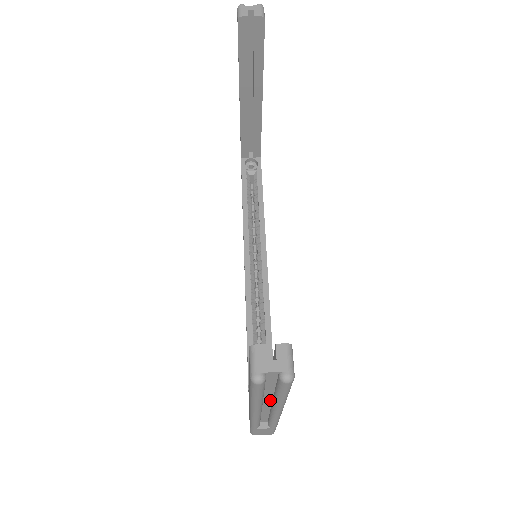
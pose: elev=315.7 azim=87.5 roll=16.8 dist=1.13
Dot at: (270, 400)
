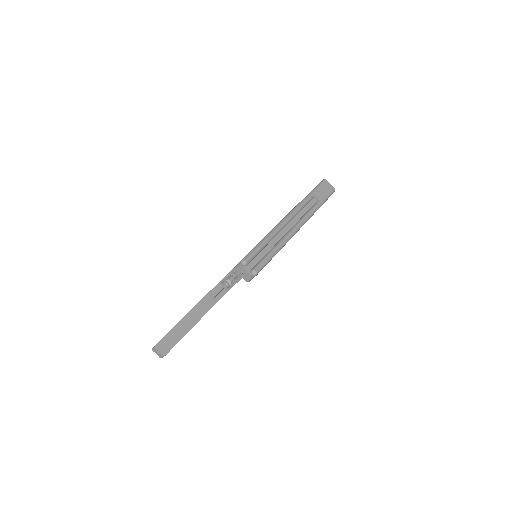
Dot at: (186, 325)
